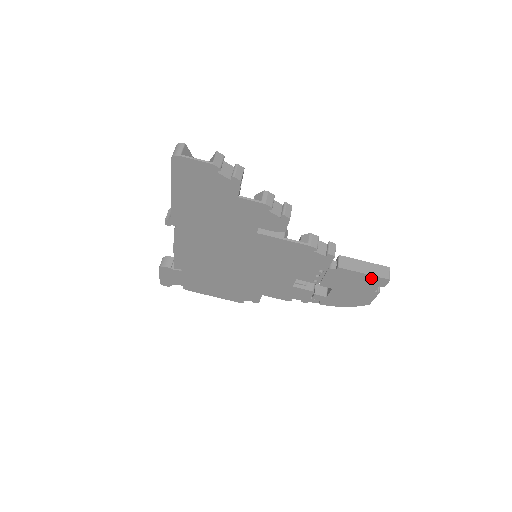
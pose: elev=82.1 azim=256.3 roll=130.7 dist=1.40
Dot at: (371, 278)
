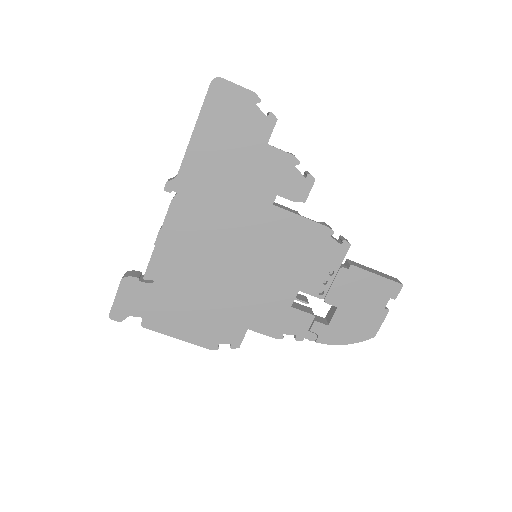
Dot at: (383, 283)
